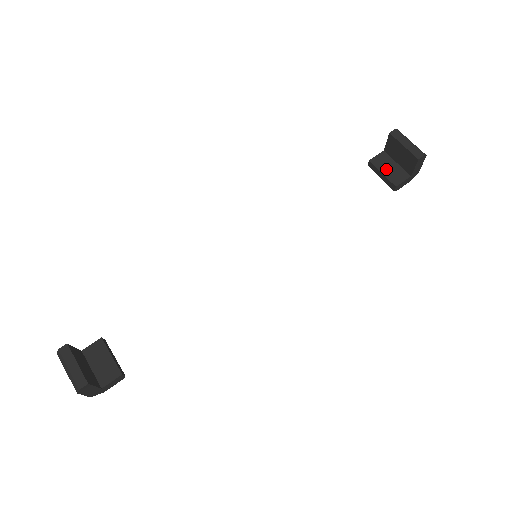
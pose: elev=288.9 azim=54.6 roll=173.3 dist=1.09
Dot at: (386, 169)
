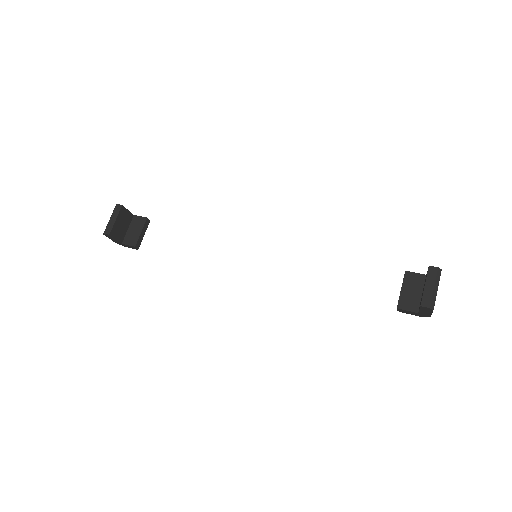
Dot at: (408, 289)
